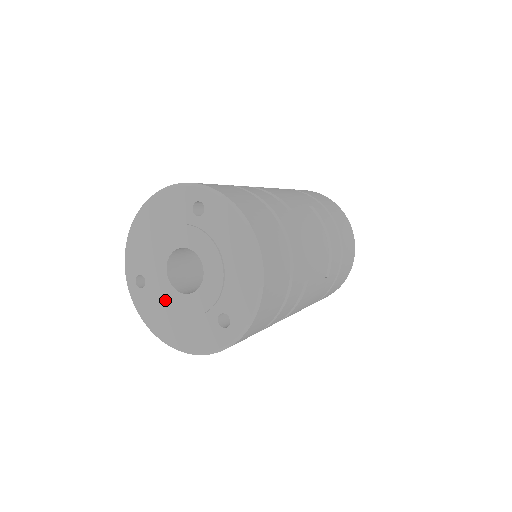
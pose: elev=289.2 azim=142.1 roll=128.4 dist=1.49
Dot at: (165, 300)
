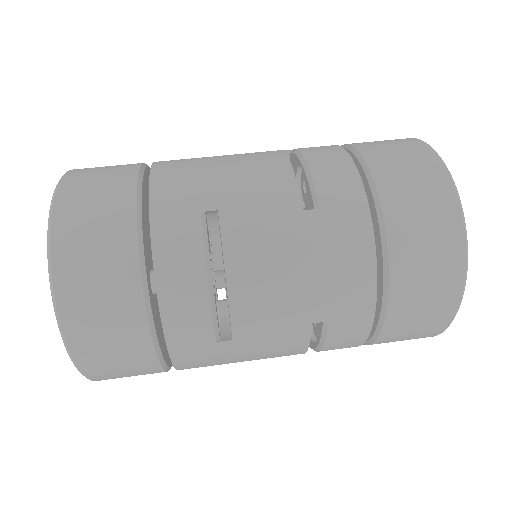
Dot at: occluded
